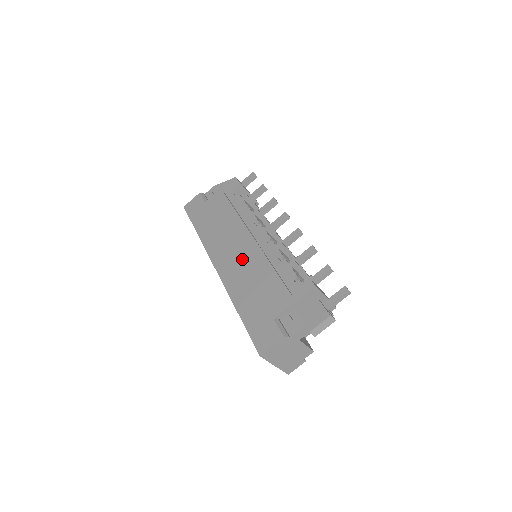
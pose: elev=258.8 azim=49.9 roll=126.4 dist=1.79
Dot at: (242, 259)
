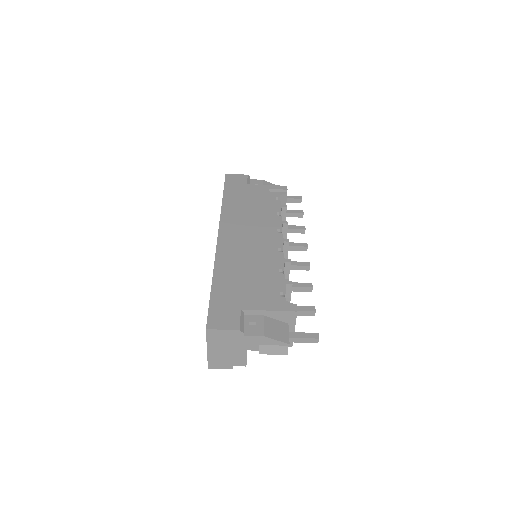
Dot at: (247, 246)
